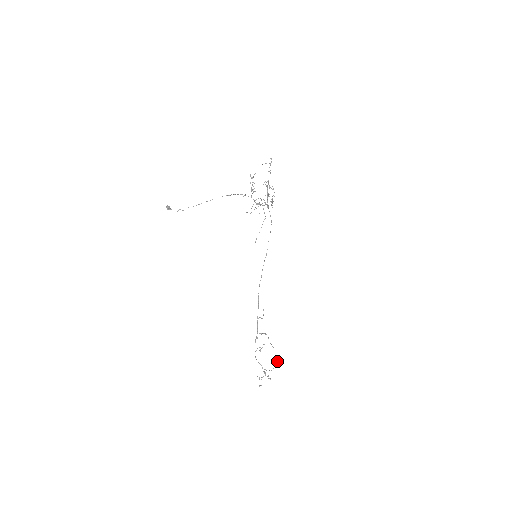
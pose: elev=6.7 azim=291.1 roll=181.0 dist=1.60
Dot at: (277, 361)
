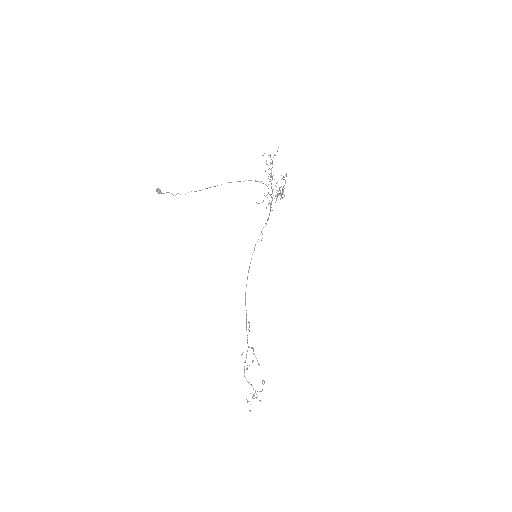
Dot at: (262, 380)
